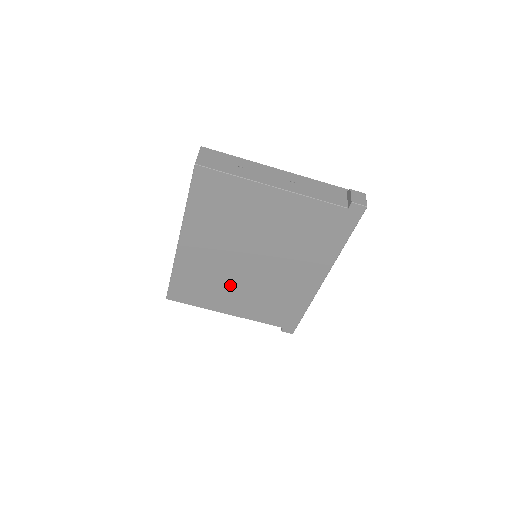
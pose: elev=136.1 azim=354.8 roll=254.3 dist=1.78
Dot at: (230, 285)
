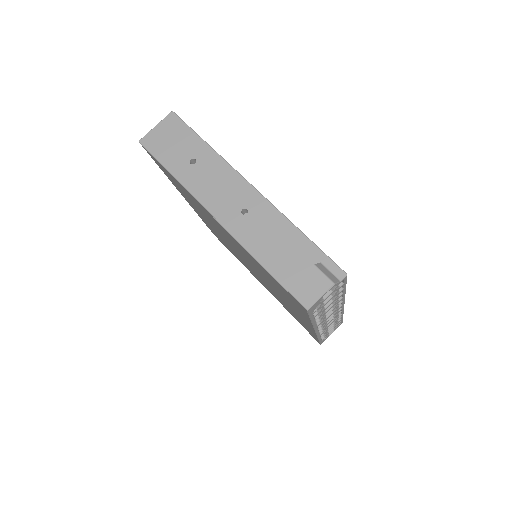
Dot at: occluded
